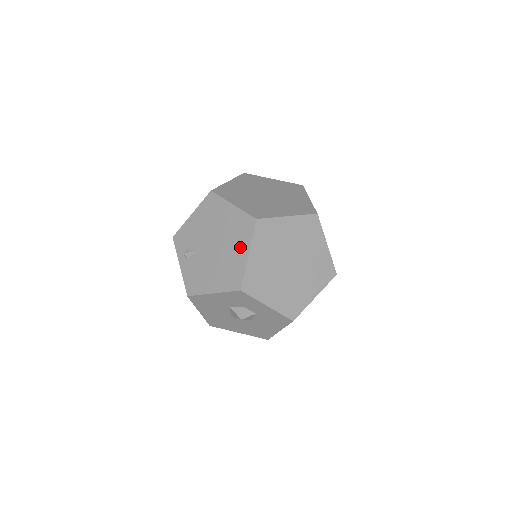
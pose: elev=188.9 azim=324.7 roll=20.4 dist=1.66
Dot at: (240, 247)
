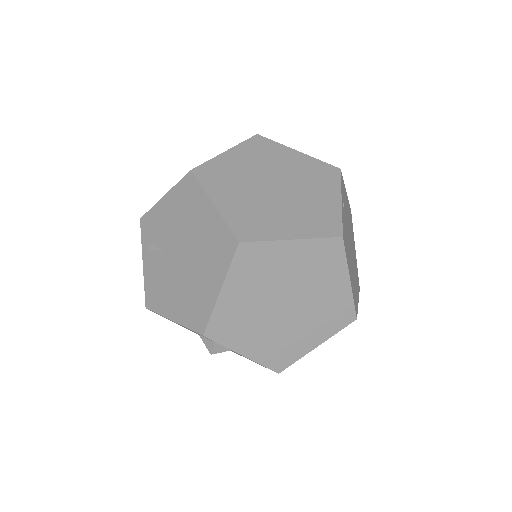
Dot at: (212, 274)
